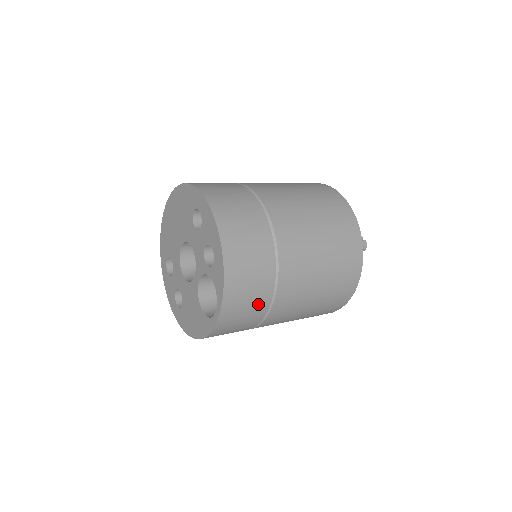
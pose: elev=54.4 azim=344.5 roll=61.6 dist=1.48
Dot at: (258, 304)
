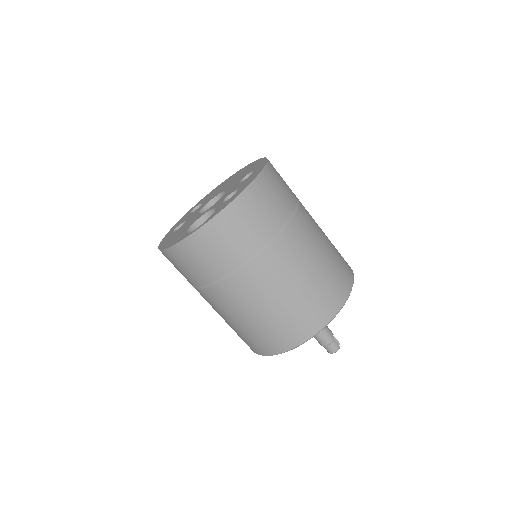
Dot at: (226, 258)
